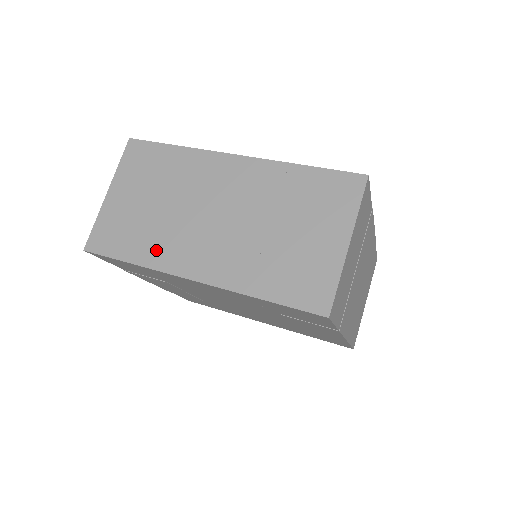
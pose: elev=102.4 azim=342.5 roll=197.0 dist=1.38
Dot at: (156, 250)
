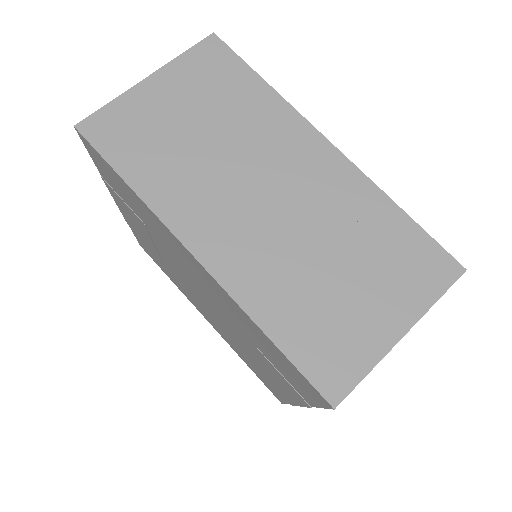
Dot at: (169, 189)
